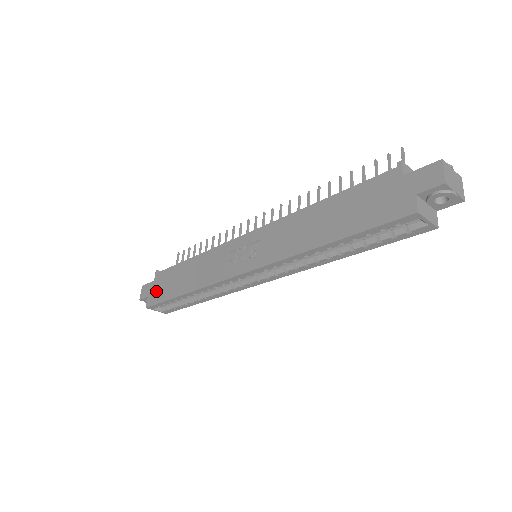
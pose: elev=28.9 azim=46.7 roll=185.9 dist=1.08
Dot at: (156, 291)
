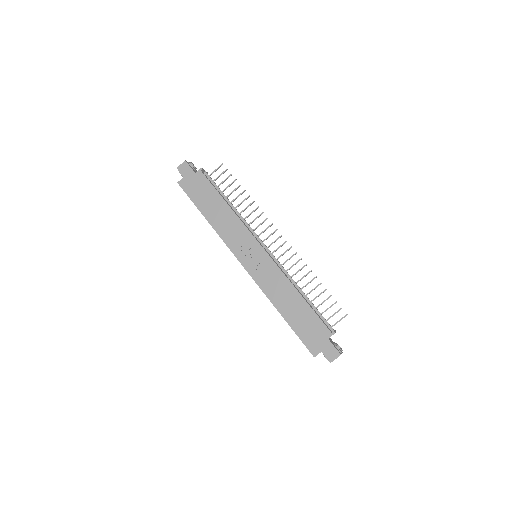
Dot at: (192, 184)
